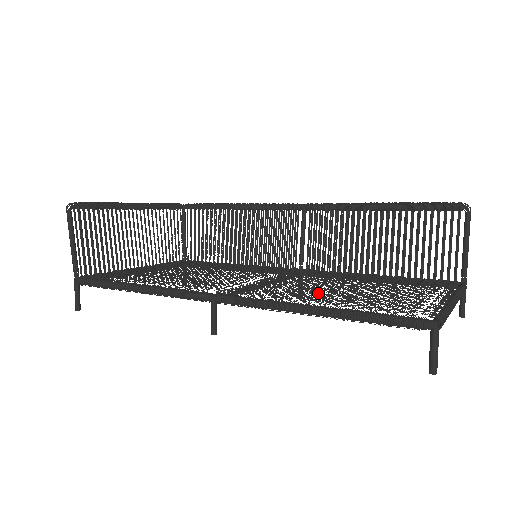
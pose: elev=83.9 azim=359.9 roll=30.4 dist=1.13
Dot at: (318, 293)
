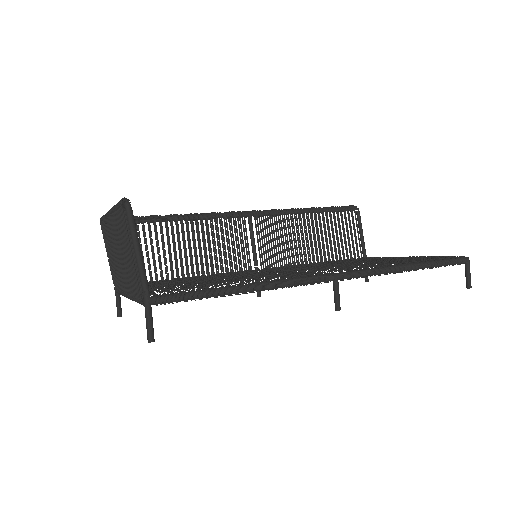
Dot at: (371, 264)
